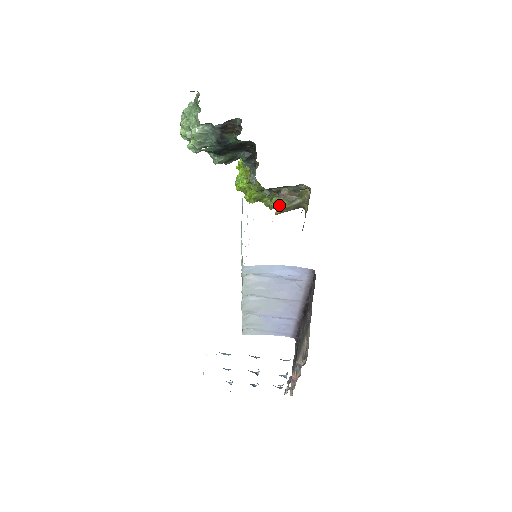
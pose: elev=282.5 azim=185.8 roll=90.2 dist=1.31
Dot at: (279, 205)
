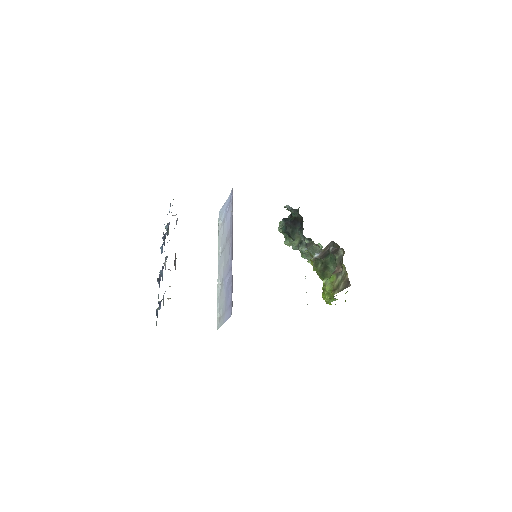
Dot at: (331, 282)
